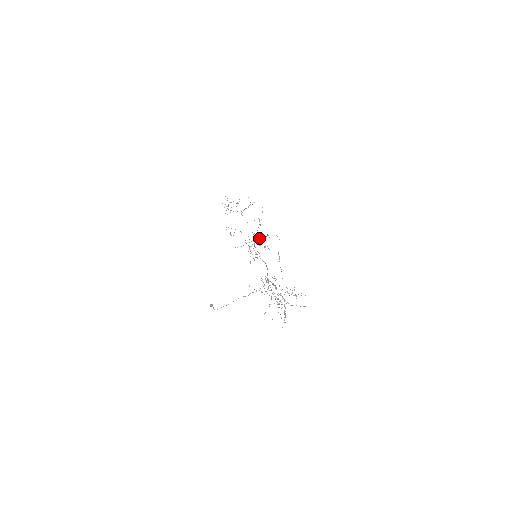
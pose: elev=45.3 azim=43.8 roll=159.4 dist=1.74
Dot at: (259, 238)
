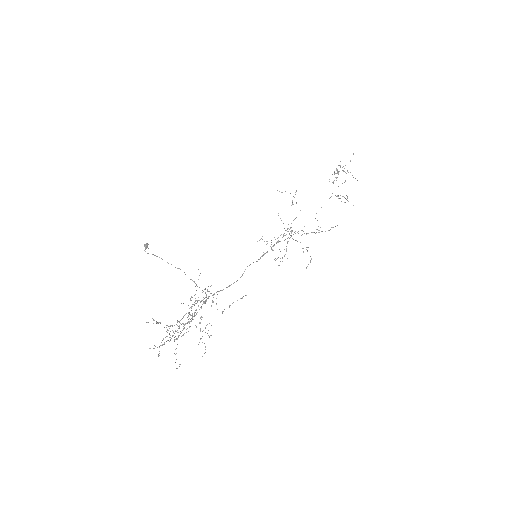
Dot at: (297, 241)
